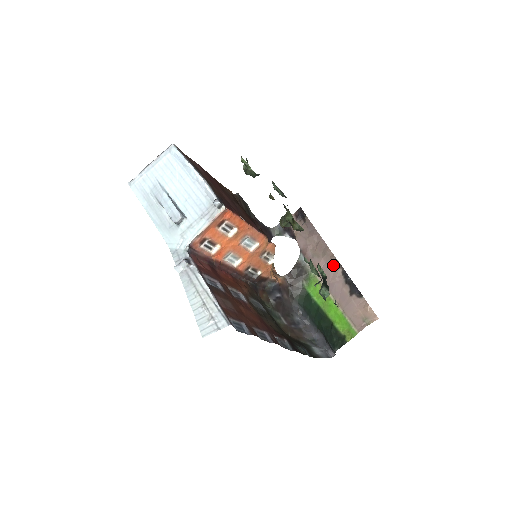
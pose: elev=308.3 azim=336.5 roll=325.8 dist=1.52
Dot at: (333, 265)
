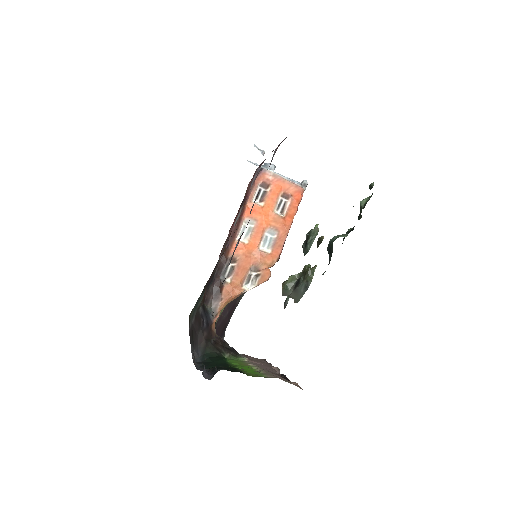
Dot at: (272, 368)
